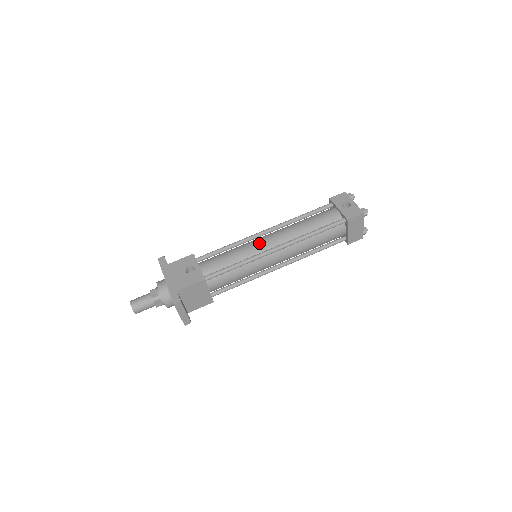
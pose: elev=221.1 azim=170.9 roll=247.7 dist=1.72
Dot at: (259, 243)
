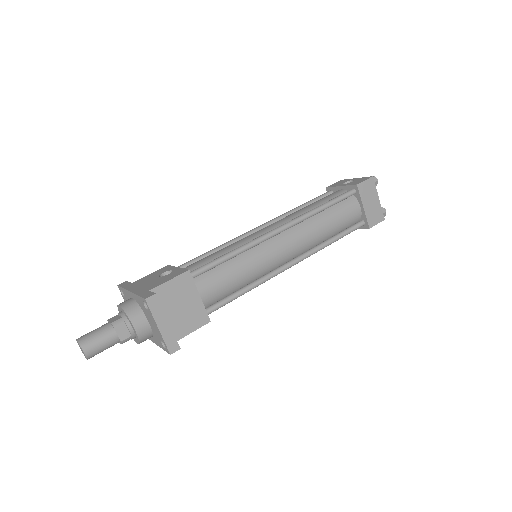
Dot at: (255, 232)
